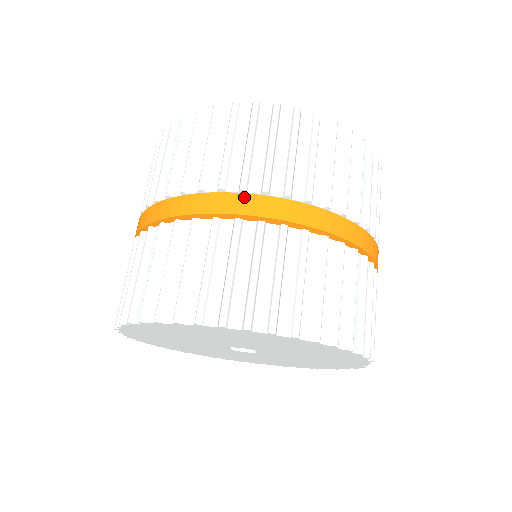
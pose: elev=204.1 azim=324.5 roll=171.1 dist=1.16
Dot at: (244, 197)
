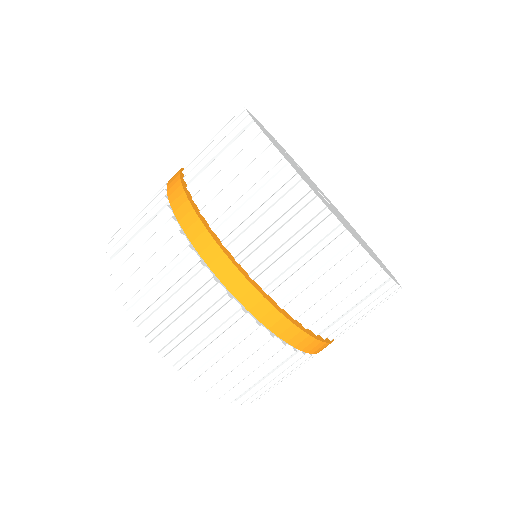
Dot at: (232, 268)
